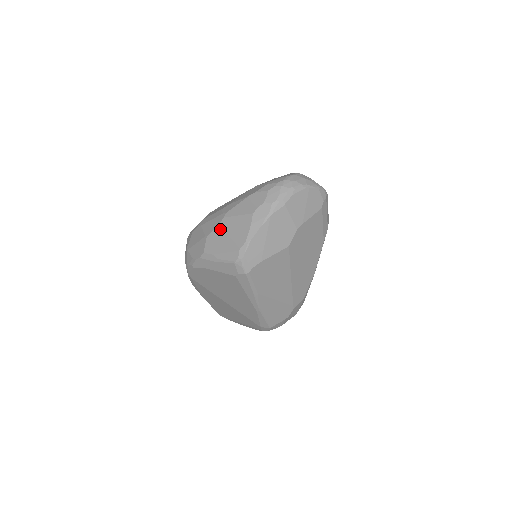
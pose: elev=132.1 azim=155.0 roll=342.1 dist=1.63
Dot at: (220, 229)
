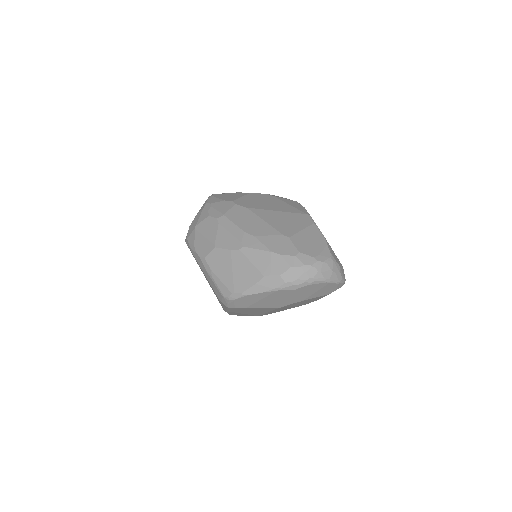
Dot at: (230, 256)
